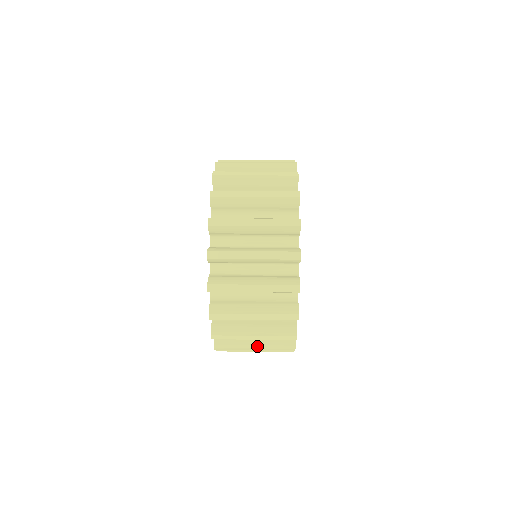
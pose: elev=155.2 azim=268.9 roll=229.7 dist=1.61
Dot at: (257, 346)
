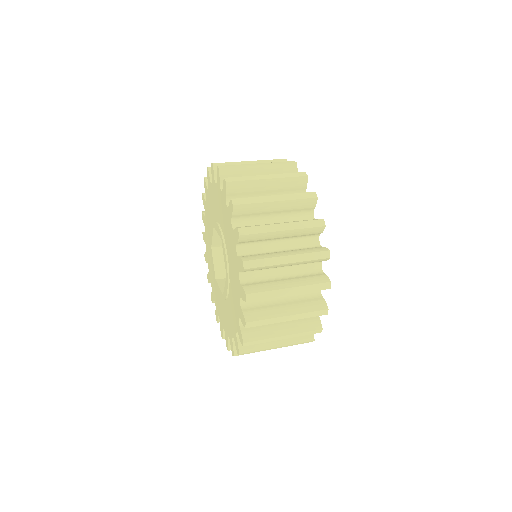
Dot at: occluded
